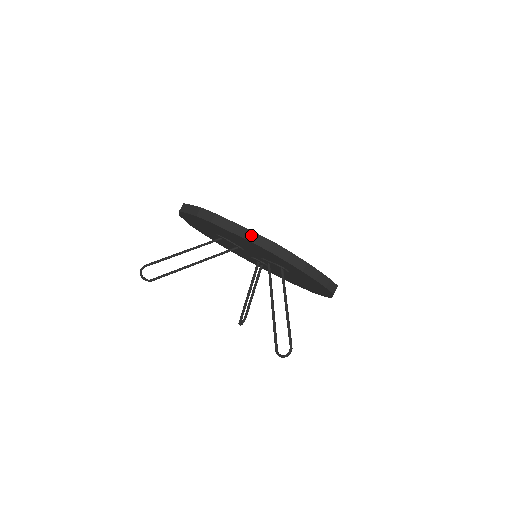
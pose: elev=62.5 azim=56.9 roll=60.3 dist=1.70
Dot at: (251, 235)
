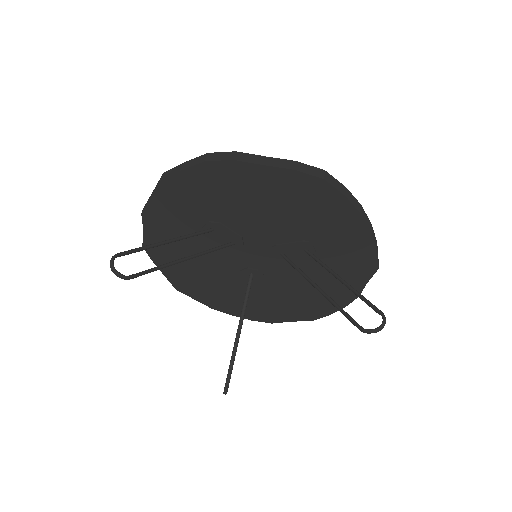
Dot at: (296, 165)
